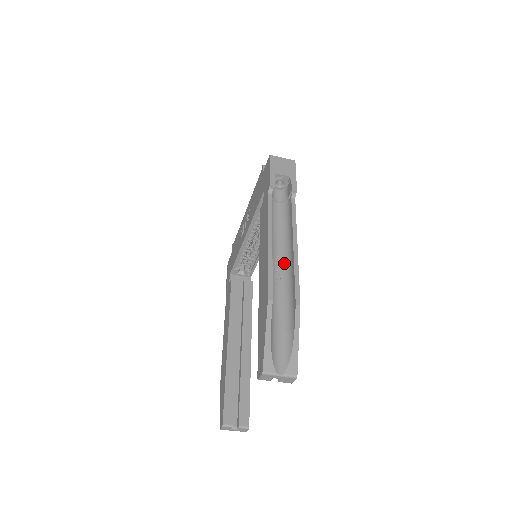
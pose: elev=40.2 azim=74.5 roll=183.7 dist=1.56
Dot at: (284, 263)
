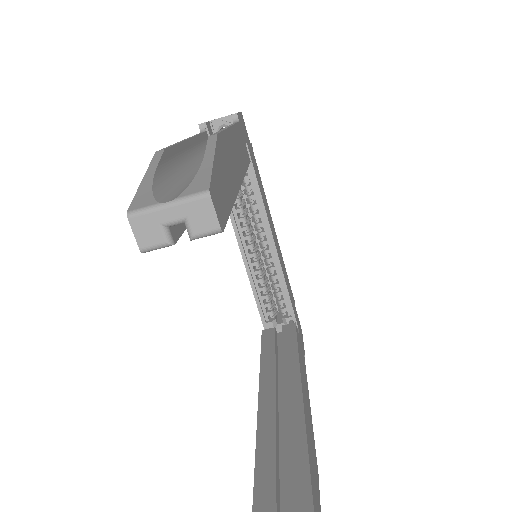
Dot at: occluded
